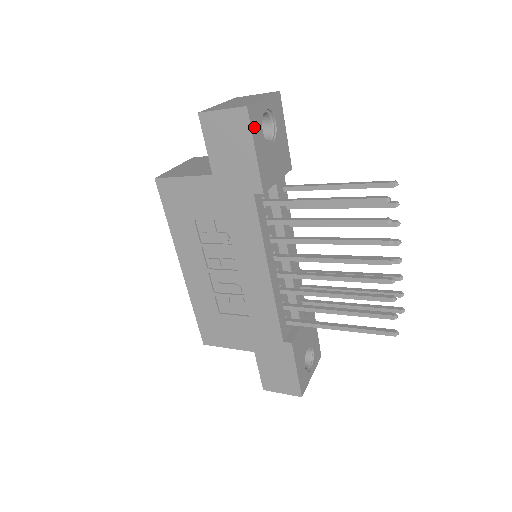
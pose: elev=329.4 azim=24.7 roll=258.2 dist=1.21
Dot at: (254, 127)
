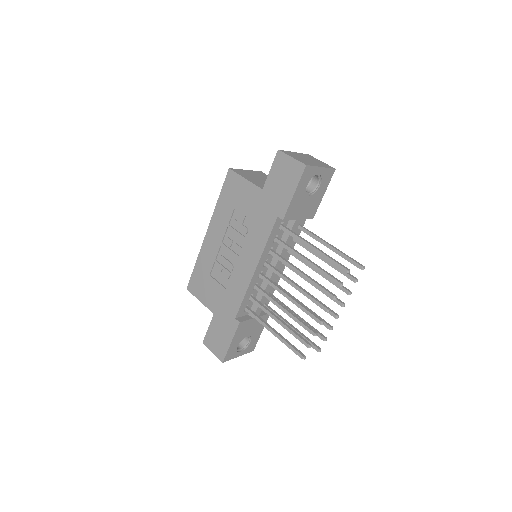
Dot at: (303, 179)
